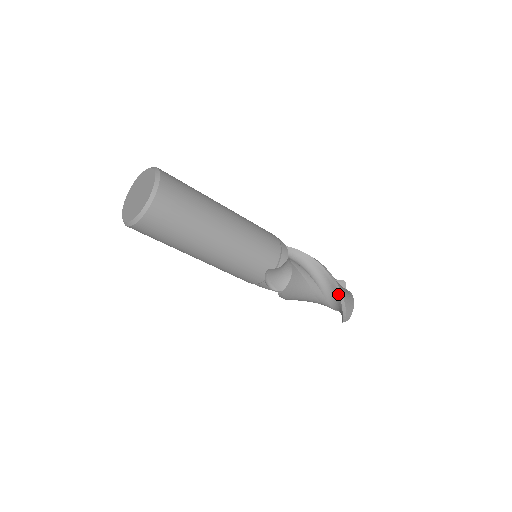
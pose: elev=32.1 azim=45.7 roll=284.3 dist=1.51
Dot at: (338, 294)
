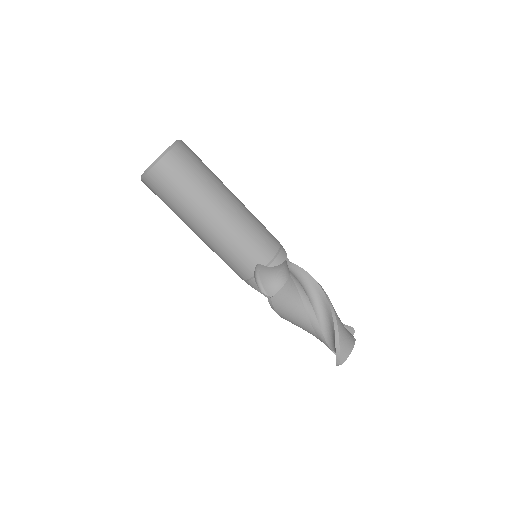
Dot at: (333, 325)
